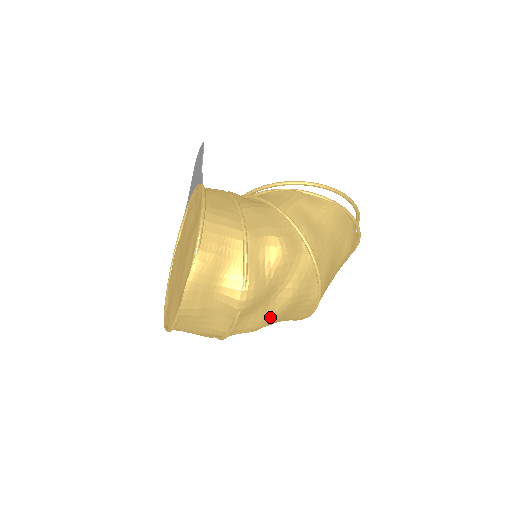
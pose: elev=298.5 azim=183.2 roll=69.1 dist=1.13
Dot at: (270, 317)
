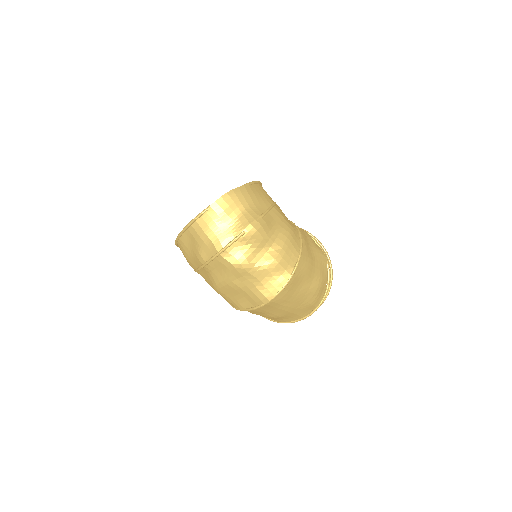
Dot at: (253, 263)
